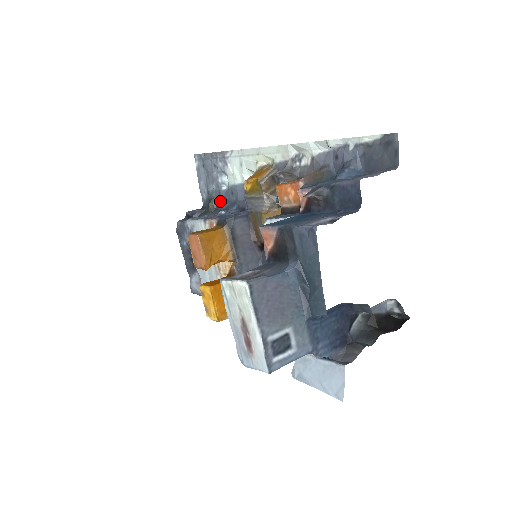
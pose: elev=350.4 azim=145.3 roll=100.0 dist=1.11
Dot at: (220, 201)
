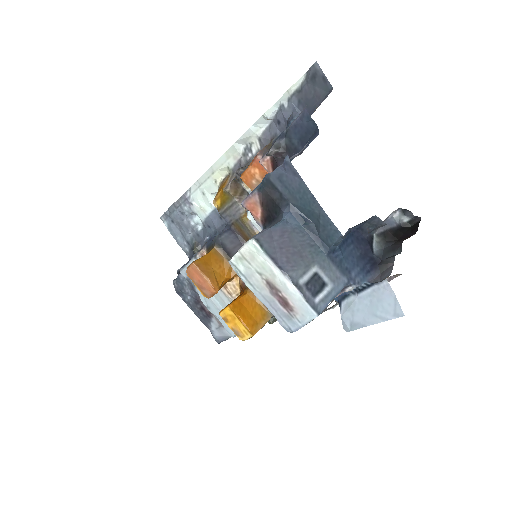
Dot at: (202, 242)
